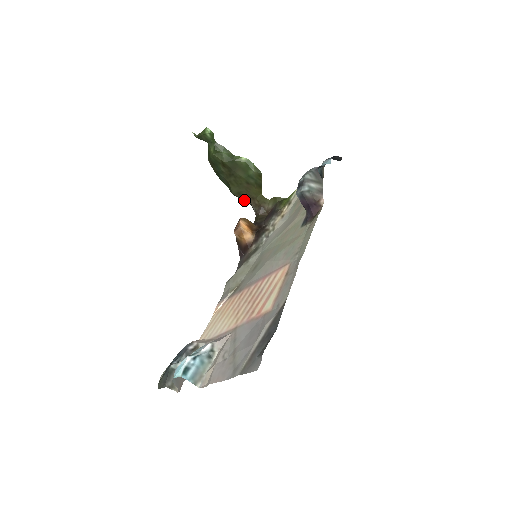
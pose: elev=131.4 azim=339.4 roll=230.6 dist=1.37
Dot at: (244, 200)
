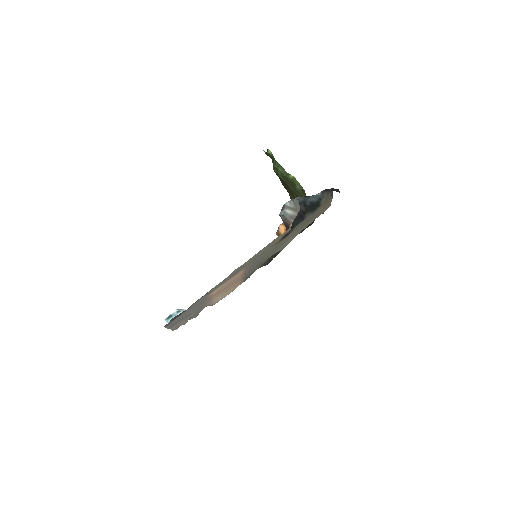
Dot at: occluded
